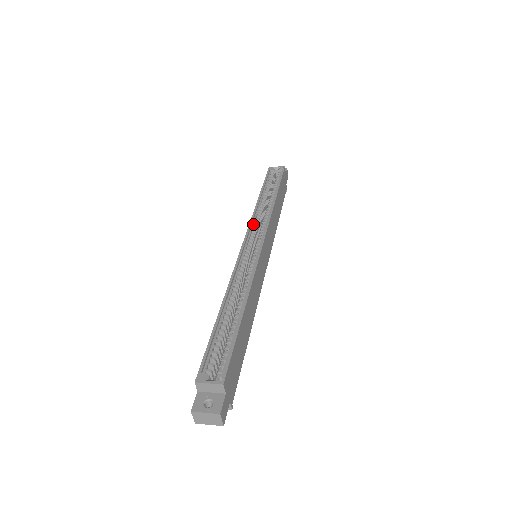
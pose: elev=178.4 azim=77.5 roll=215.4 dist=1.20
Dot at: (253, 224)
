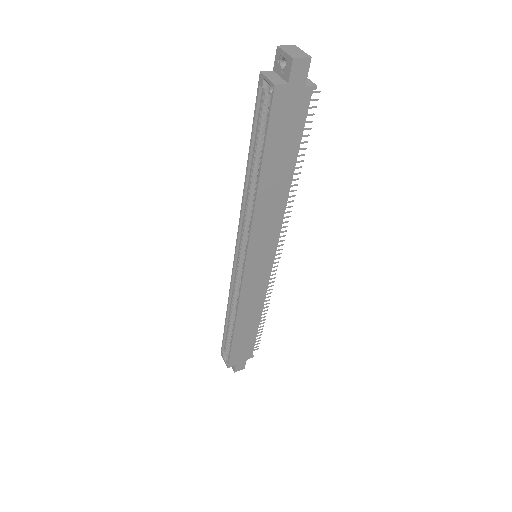
Dot at: (242, 224)
